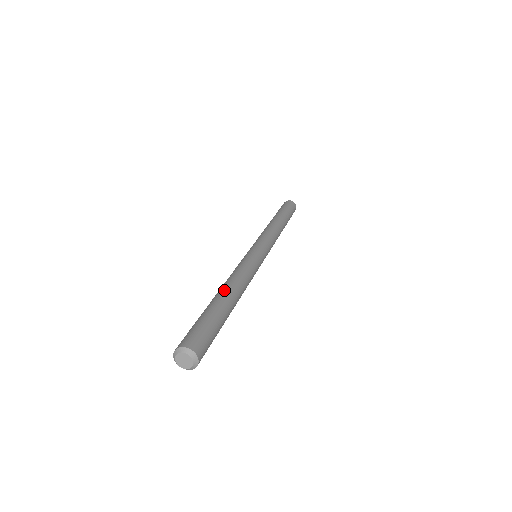
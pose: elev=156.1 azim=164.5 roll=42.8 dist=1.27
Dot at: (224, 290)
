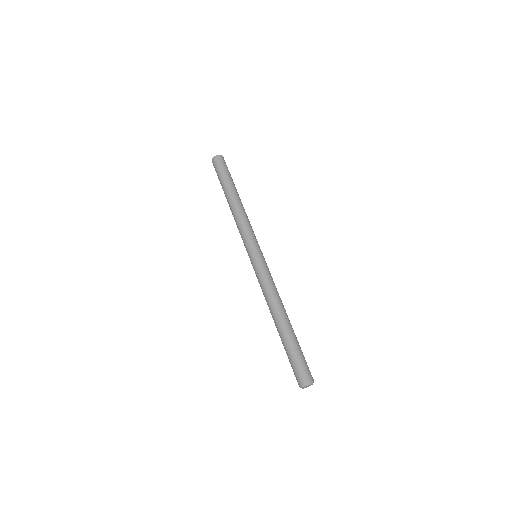
Dot at: (281, 318)
